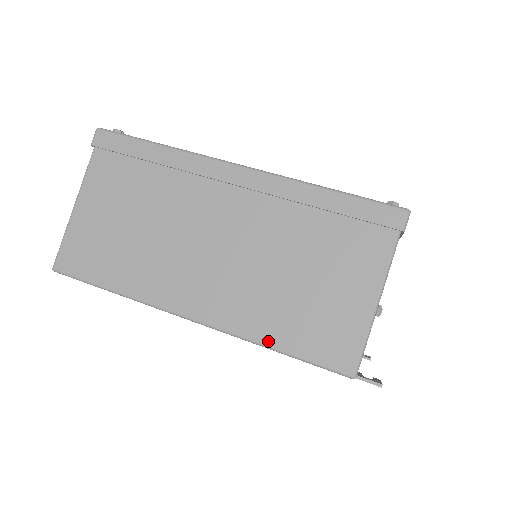
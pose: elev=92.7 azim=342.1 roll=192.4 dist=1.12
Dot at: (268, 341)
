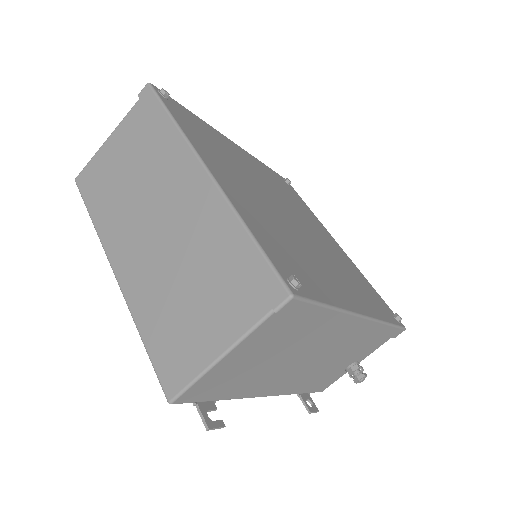
Dot at: (141, 327)
